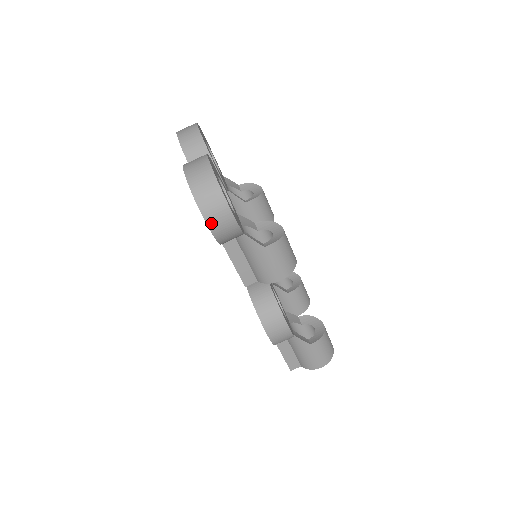
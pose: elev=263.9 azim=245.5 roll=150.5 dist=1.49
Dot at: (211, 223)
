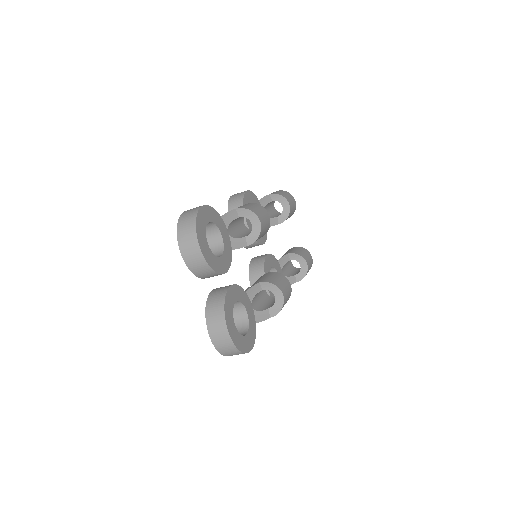
Dot at: occluded
